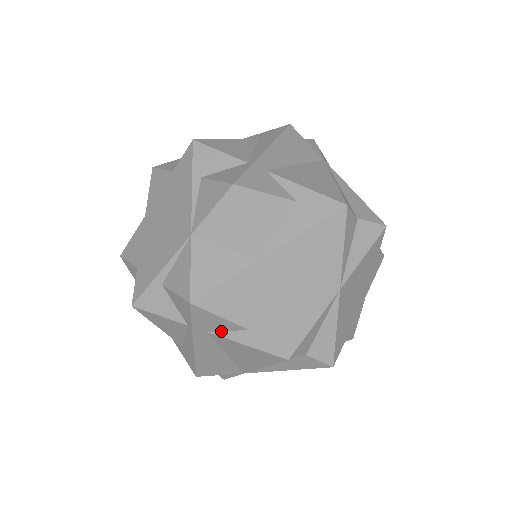
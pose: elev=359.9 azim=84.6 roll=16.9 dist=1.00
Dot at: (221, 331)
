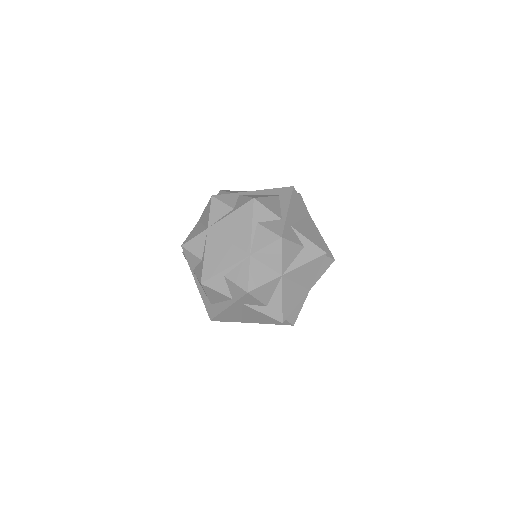
Dot at: (251, 305)
